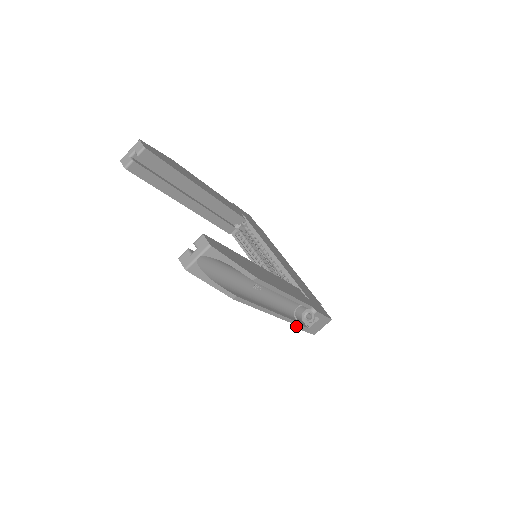
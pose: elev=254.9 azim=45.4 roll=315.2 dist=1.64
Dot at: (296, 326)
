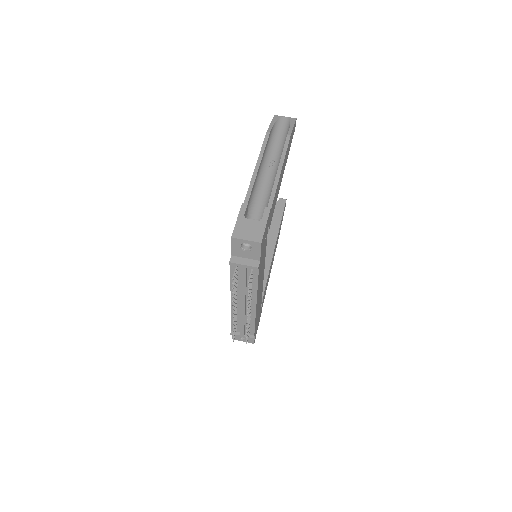
Dot at: (243, 205)
